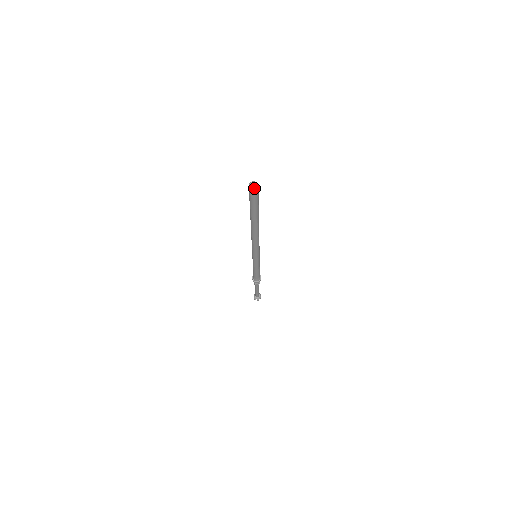
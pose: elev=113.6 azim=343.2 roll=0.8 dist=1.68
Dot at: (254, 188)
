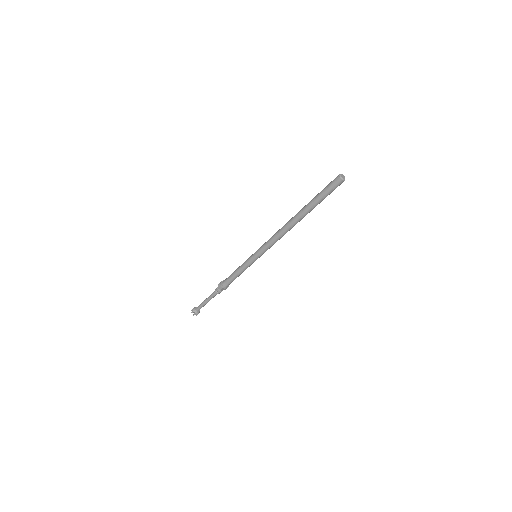
Dot at: occluded
